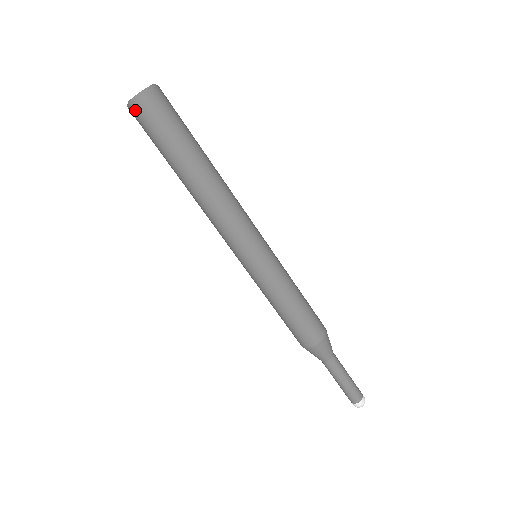
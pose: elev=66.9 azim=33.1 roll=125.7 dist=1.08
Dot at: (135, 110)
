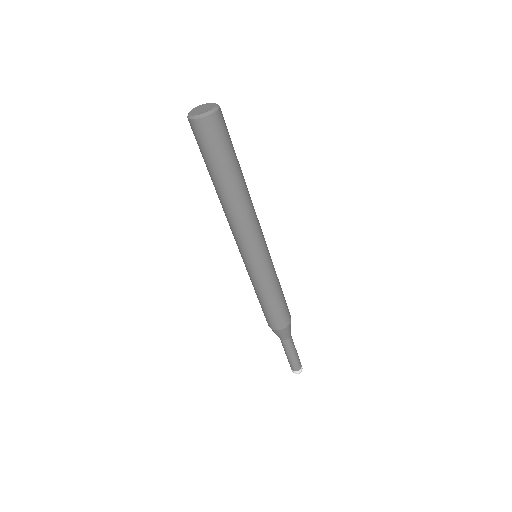
Dot at: (194, 126)
